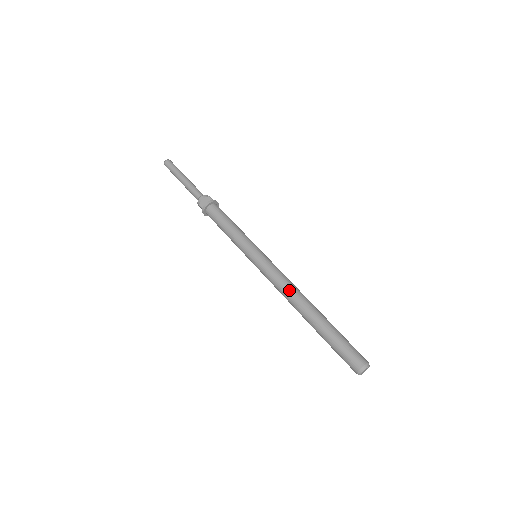
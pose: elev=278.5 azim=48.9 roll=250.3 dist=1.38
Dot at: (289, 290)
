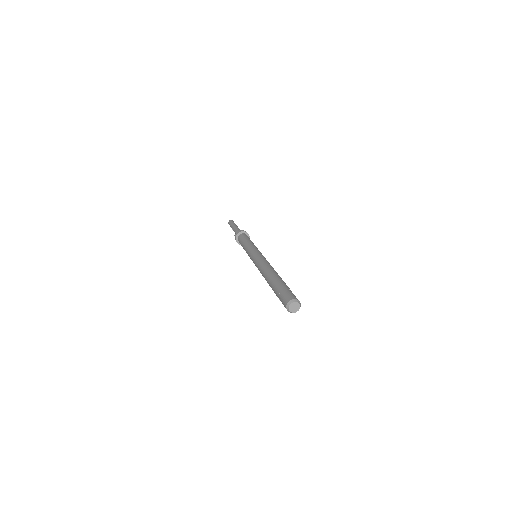
Dot at: (263, 266)
